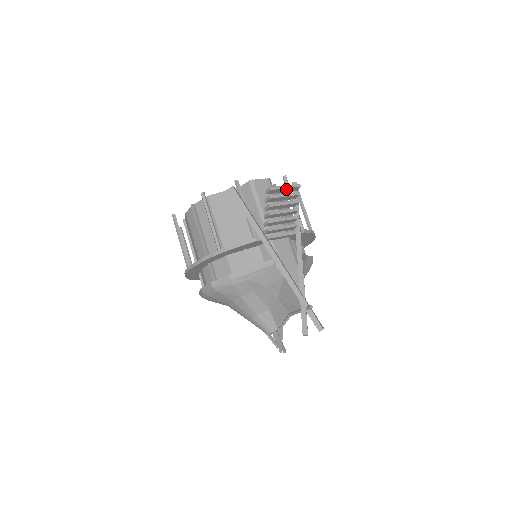
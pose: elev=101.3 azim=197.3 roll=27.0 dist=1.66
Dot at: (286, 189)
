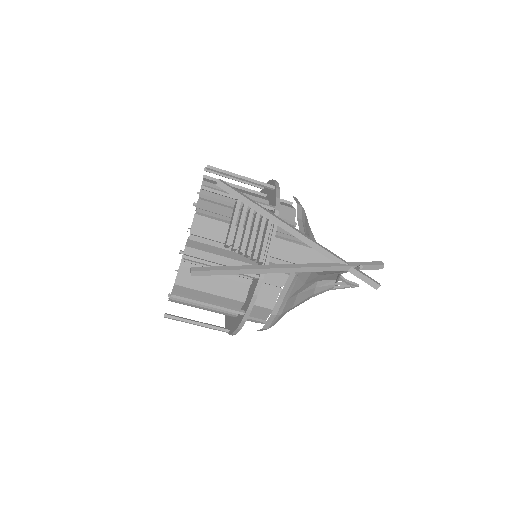
Dot at: (235, 221)
